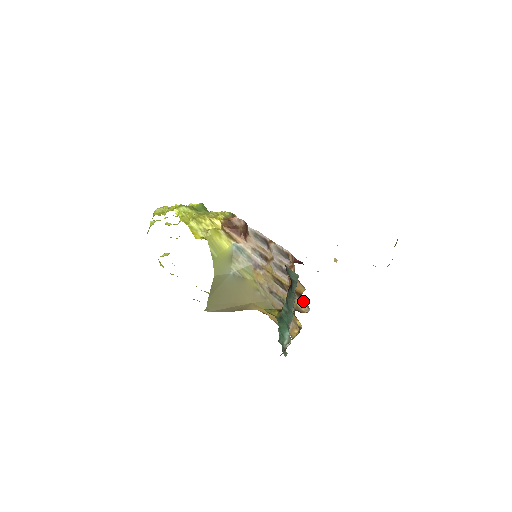
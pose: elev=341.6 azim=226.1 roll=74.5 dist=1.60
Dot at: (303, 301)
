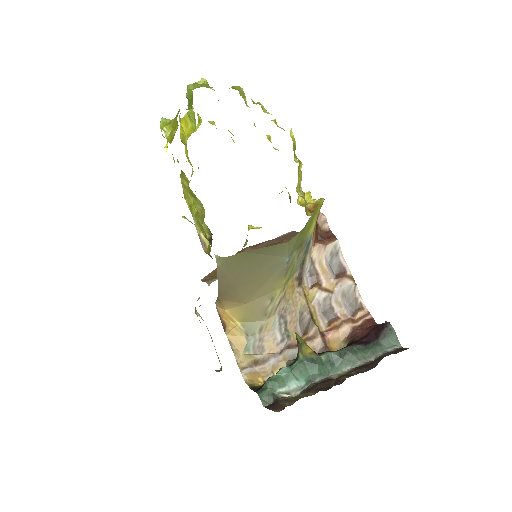
Dot at: occluded
